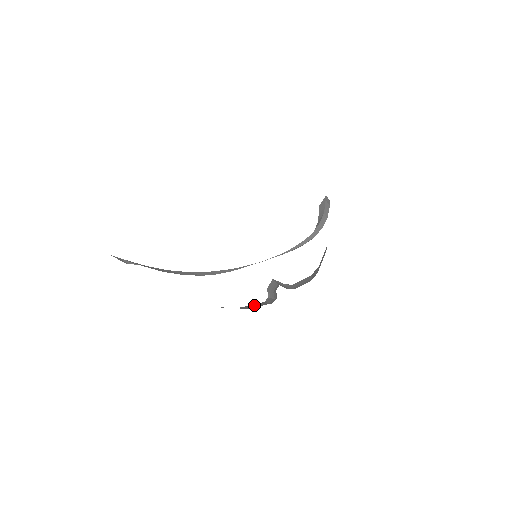
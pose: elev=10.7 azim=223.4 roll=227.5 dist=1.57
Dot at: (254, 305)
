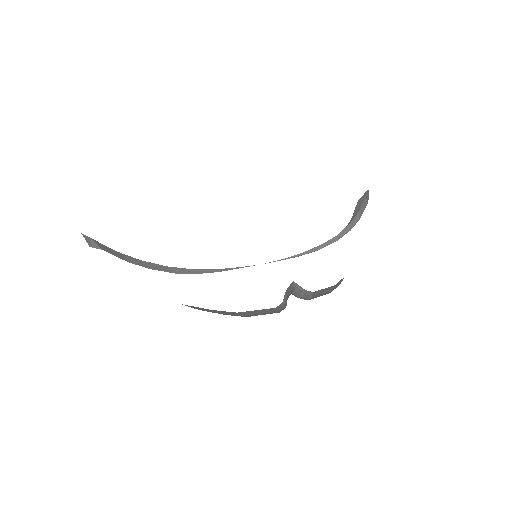
Dot at: (258, 311)
